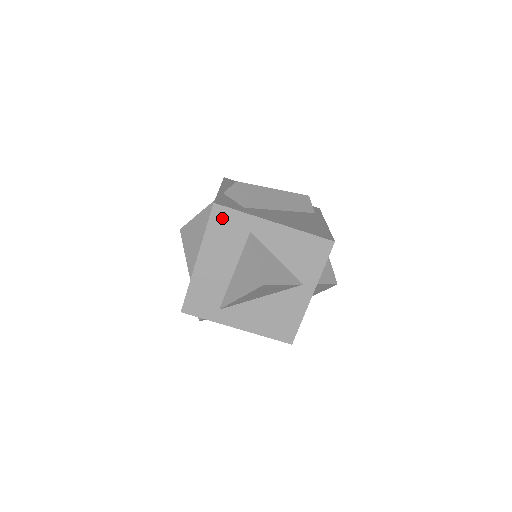
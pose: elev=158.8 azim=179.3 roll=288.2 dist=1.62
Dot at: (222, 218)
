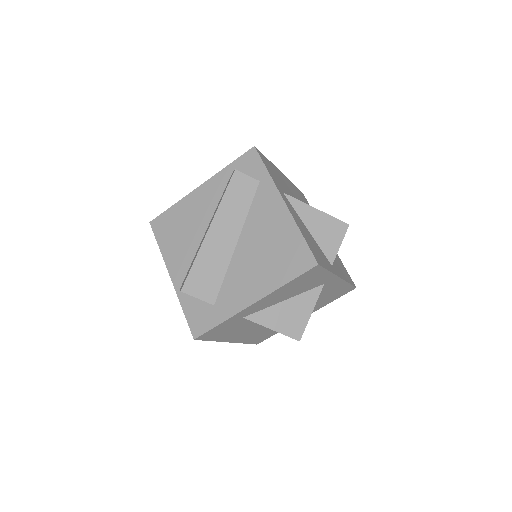
Dot at: (212, 334)
